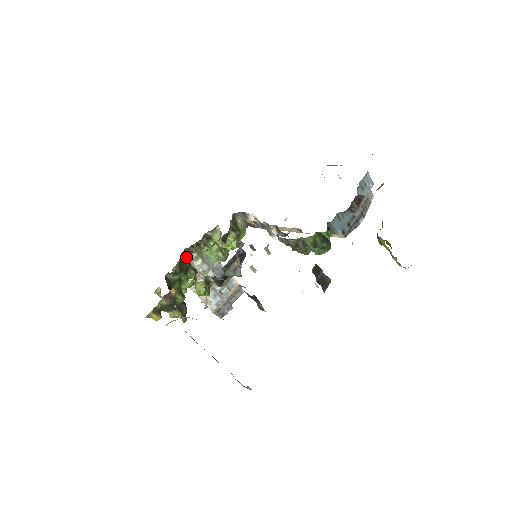
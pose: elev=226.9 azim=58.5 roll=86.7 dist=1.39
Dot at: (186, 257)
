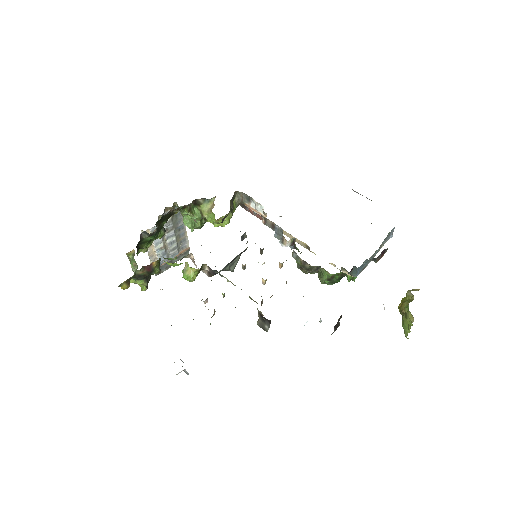
Dot at: (166, 217)
